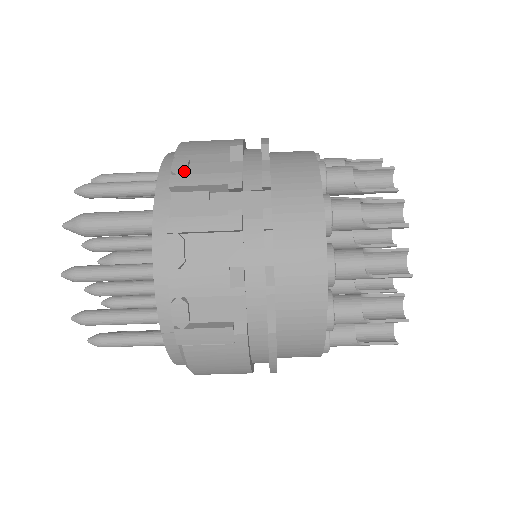
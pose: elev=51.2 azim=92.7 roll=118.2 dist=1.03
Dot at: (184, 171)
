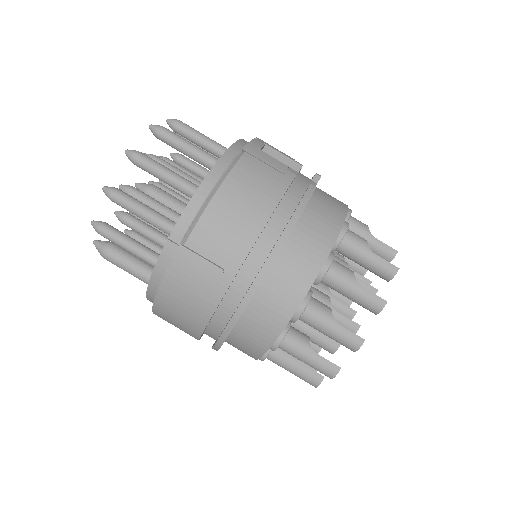
Dot at: occluded
